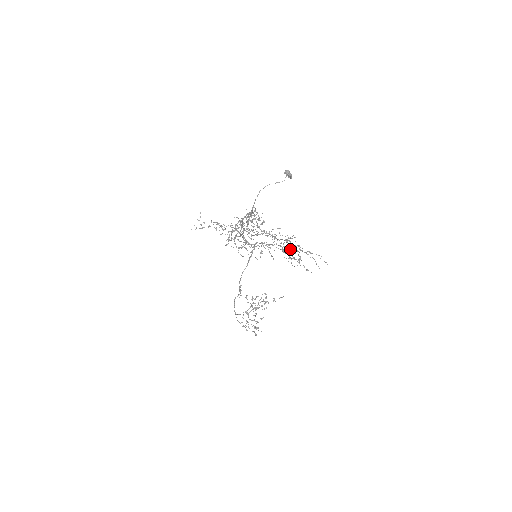
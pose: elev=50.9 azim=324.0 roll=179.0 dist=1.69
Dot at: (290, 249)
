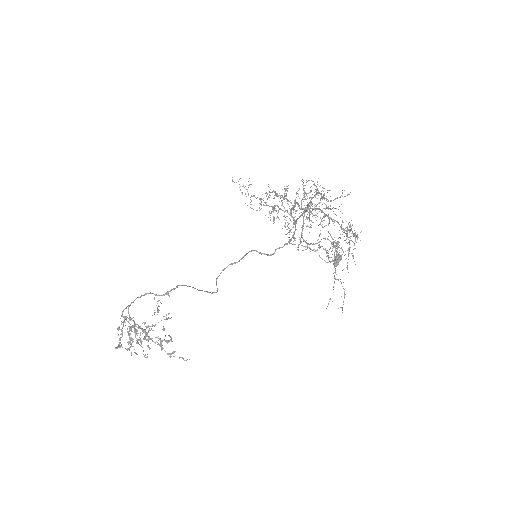
Dot at: occluded
